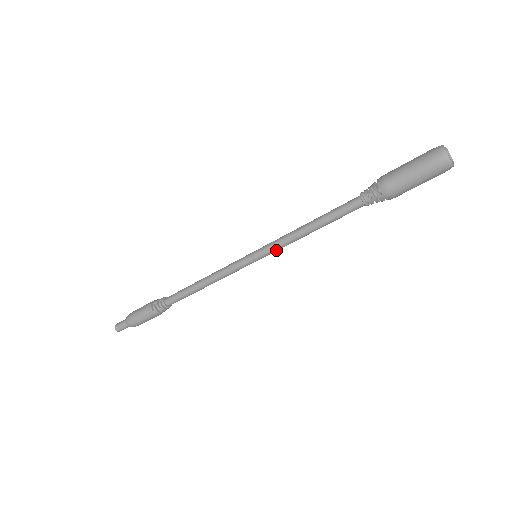
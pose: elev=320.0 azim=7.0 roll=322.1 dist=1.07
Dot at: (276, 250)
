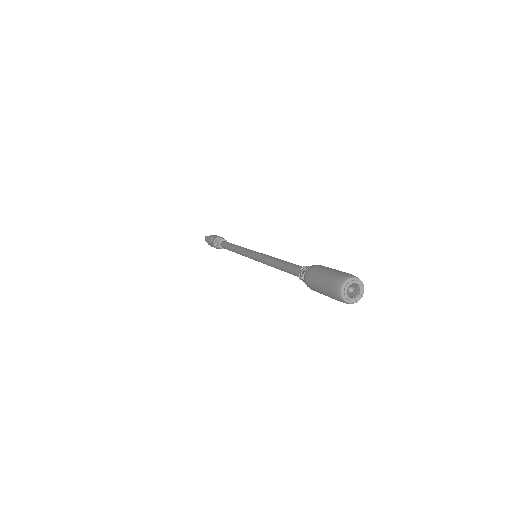
Dot at: occluded
